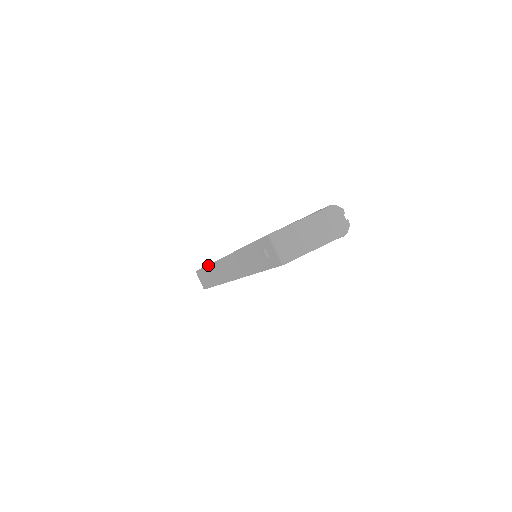
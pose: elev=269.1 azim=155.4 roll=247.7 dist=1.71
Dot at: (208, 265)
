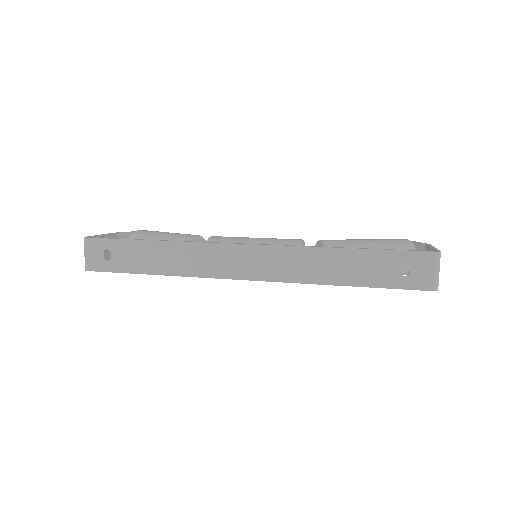
Dot at: (167, 241)
